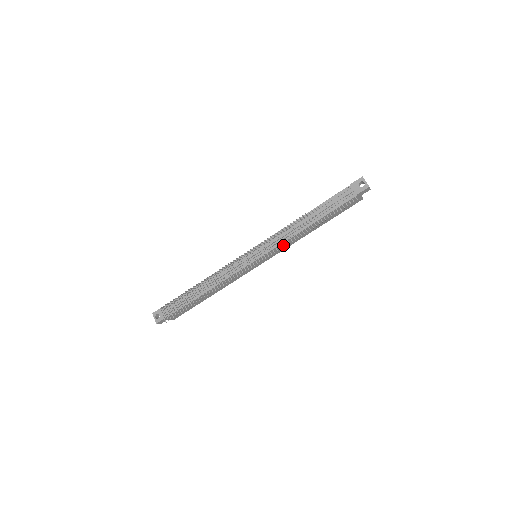
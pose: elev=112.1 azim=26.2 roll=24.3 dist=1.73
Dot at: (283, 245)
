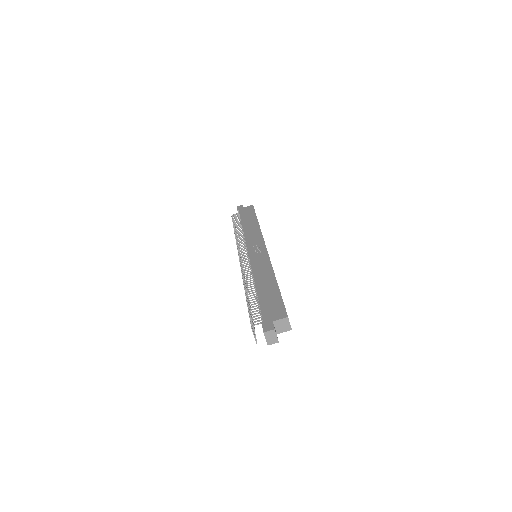
Dot at: occluded
